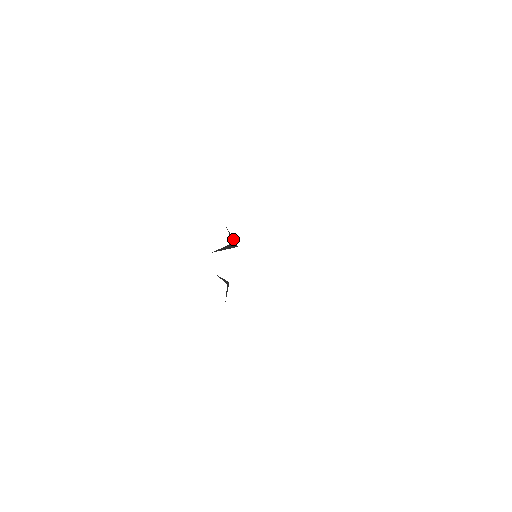
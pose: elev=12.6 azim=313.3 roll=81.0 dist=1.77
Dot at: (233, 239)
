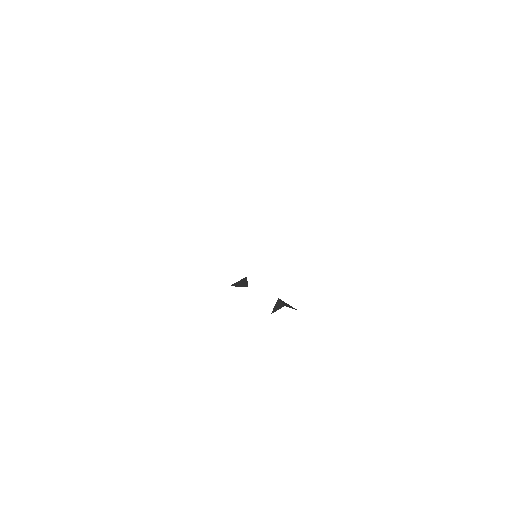
Dot at: (240, 281)
